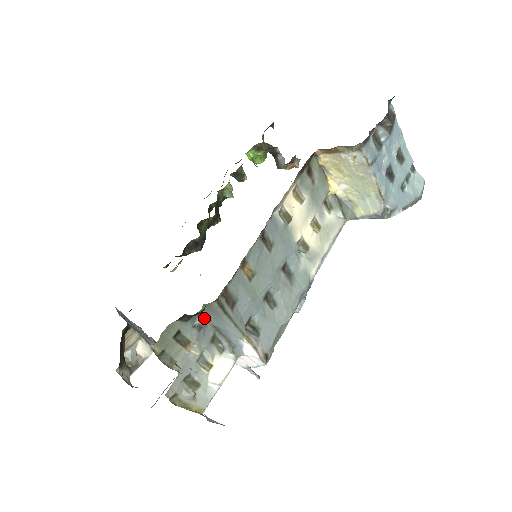
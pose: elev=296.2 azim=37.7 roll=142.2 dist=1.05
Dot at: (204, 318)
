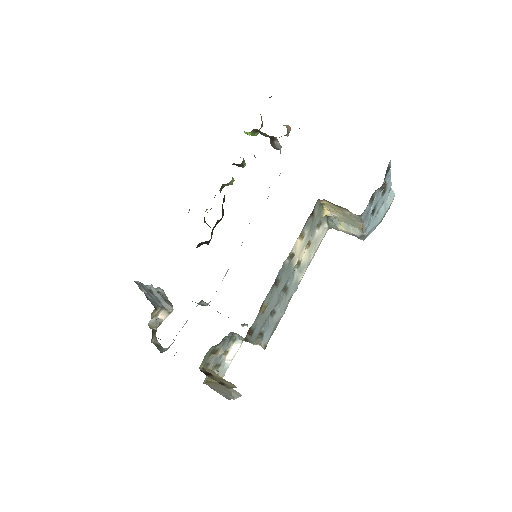
Dot at: (229, 336)
